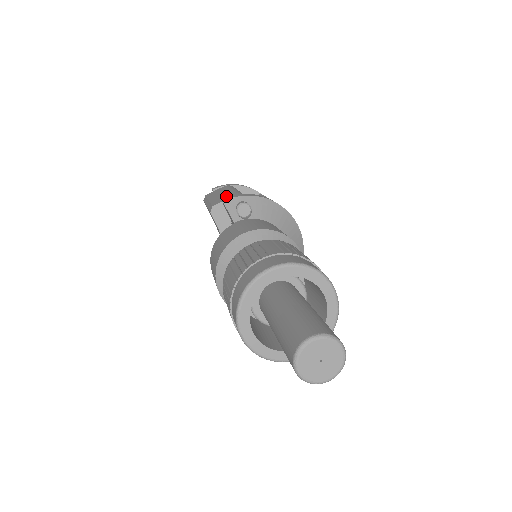
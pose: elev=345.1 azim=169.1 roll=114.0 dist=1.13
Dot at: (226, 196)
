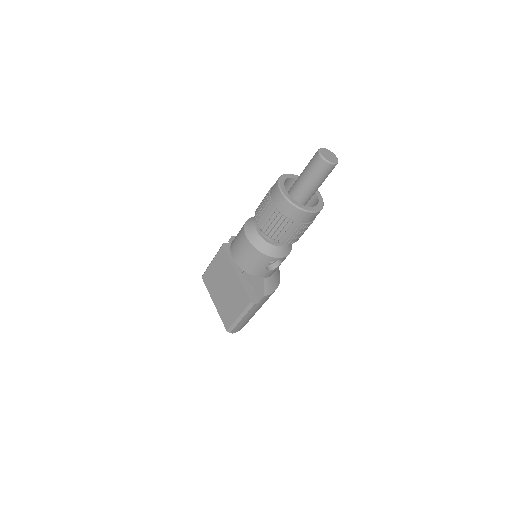
Dot at: occluded
